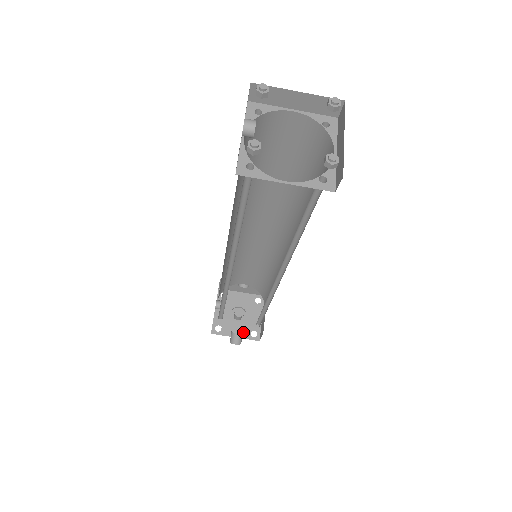
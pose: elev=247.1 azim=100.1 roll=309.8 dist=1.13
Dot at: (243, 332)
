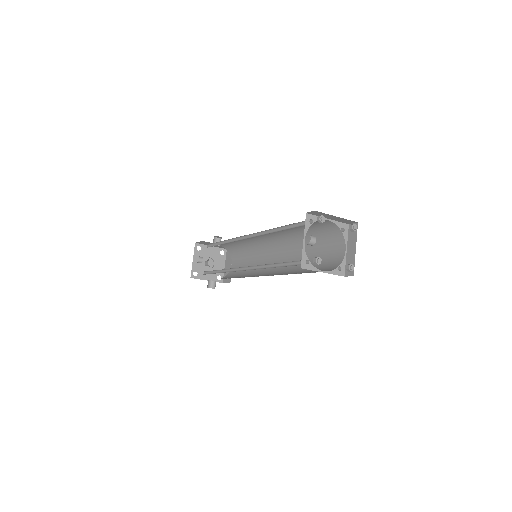
Dot at: (212, 277)
